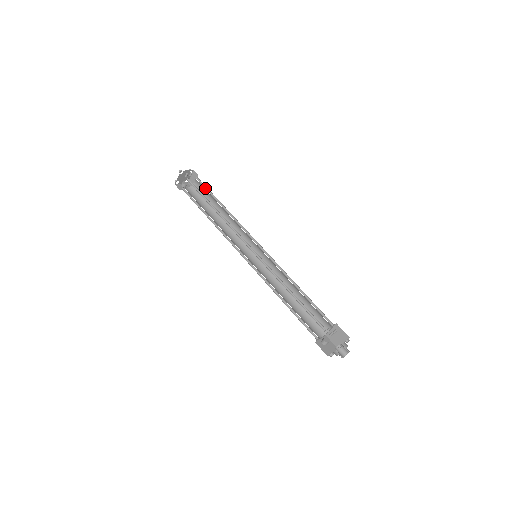
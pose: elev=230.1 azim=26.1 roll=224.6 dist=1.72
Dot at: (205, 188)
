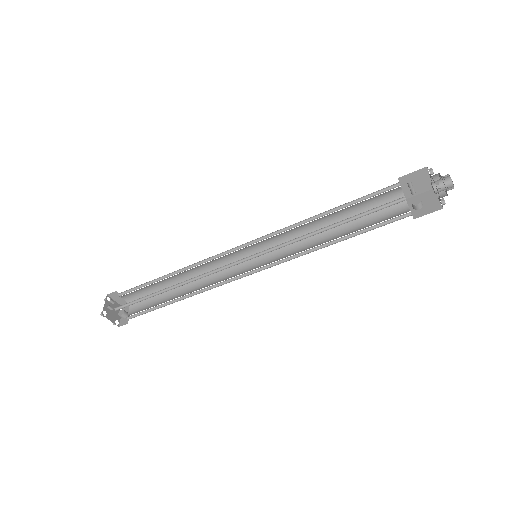
Dot at: occluded
